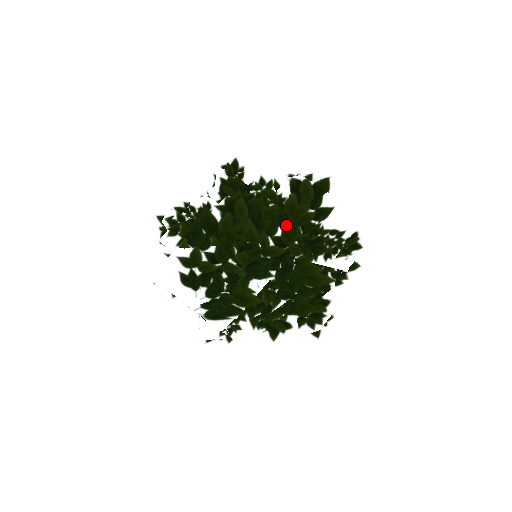
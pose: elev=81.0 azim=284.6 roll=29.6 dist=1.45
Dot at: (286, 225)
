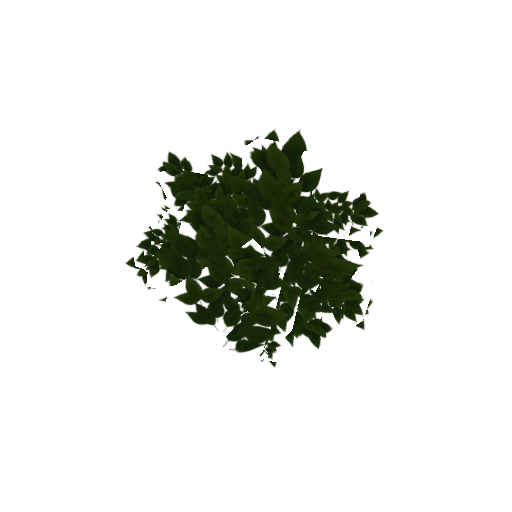
Dot at: (273, 219)
